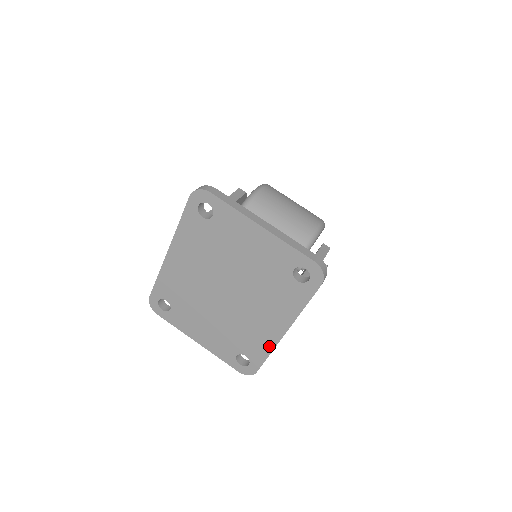
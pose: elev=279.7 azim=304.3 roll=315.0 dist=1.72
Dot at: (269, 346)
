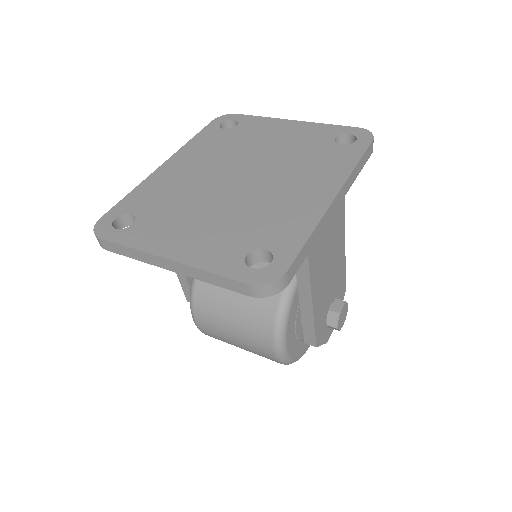
Dot at: (310, 221)
